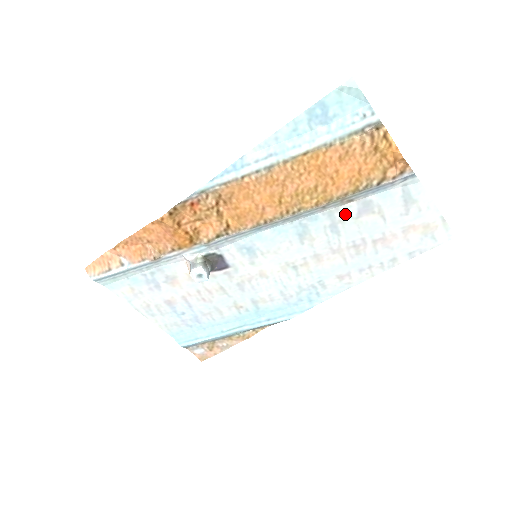
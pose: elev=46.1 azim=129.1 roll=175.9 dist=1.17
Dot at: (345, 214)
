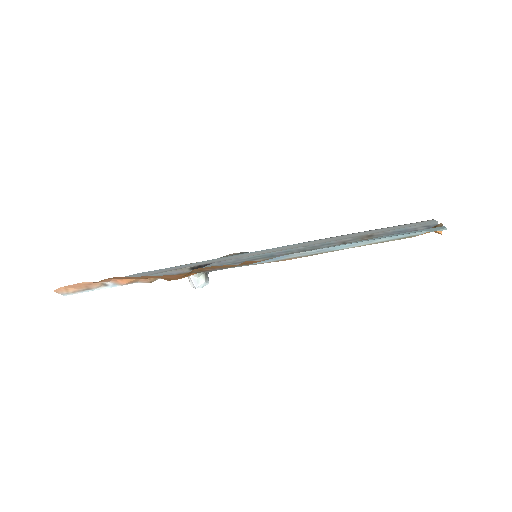
Dot at: occluded
